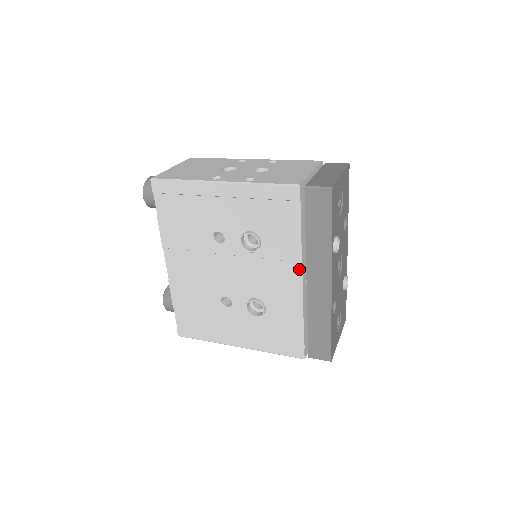
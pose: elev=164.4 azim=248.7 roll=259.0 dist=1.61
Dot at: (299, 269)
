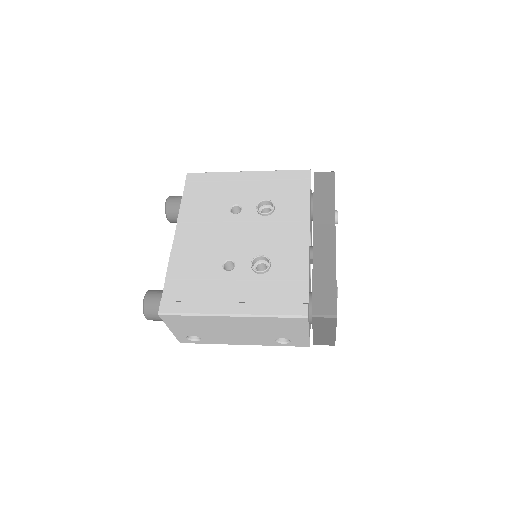
Dot at: (307, 227)
